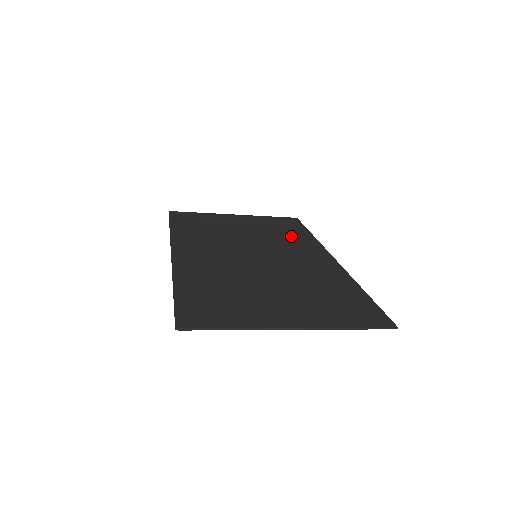
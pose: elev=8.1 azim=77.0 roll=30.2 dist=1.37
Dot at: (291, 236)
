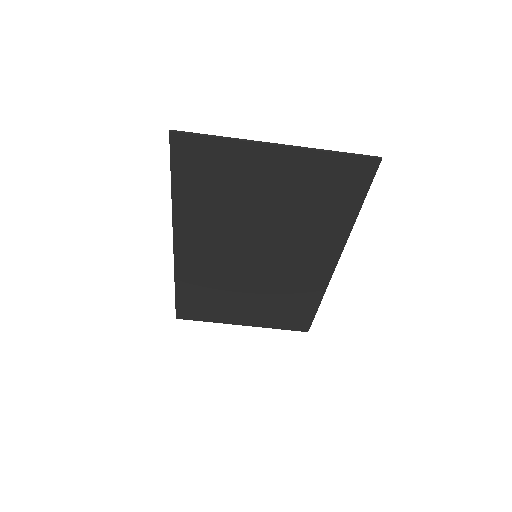
Dot at: (296, 295)
